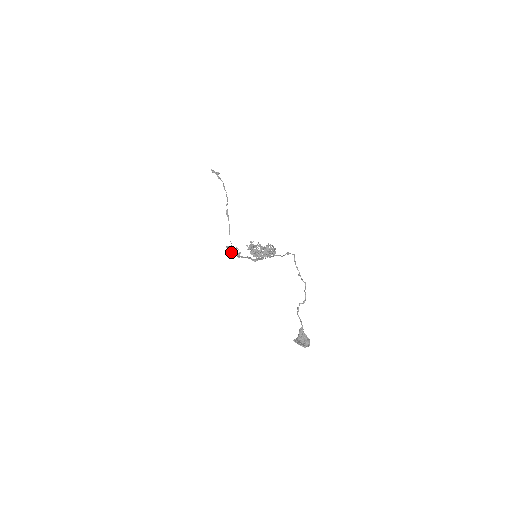
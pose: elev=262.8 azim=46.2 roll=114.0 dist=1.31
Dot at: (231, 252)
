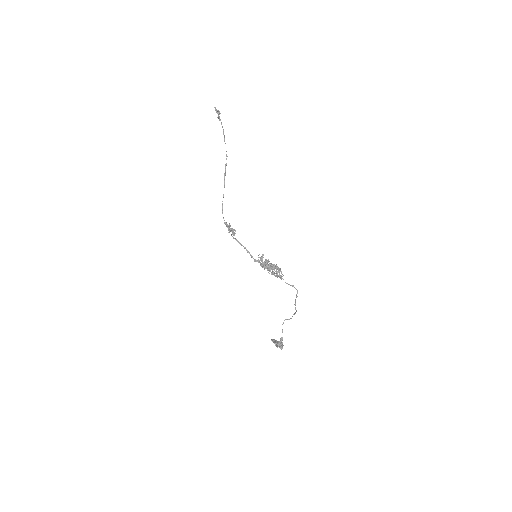
Dot at: occluded
